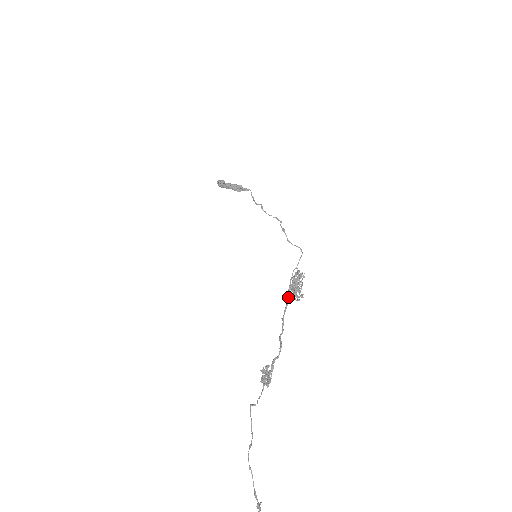
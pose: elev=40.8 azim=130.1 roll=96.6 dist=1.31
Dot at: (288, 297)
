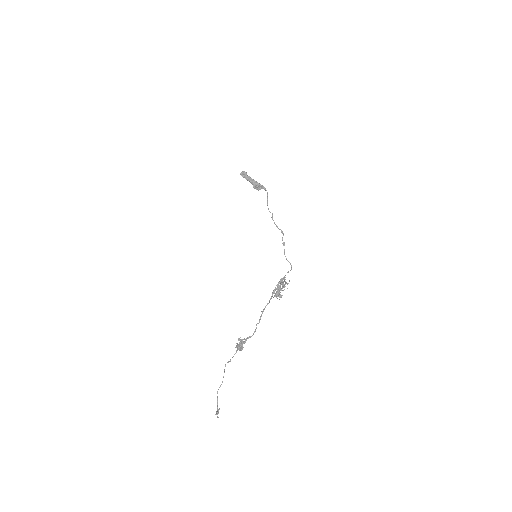
Dot at: (271, 298)
